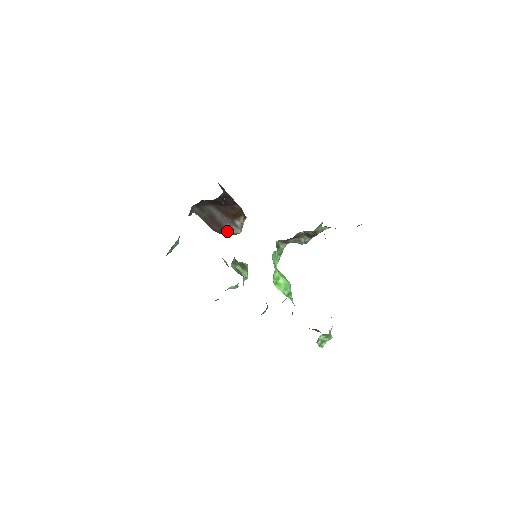
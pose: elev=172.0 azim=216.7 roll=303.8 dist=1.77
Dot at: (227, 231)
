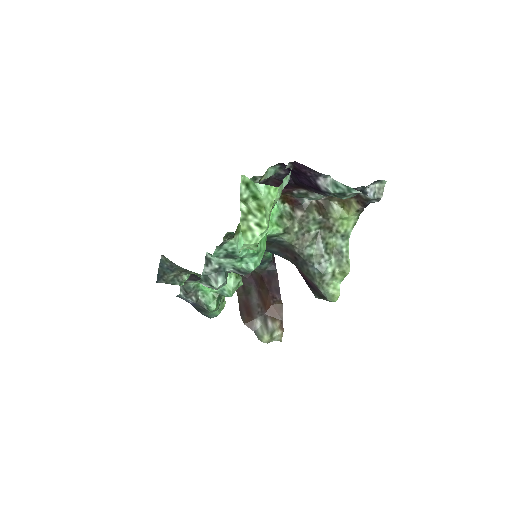
Dot at: (253, 327)
